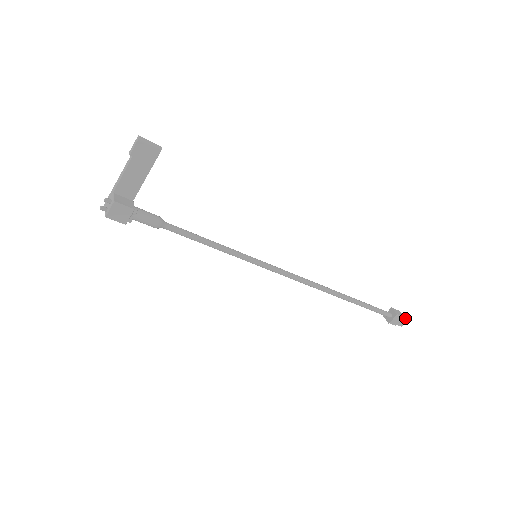
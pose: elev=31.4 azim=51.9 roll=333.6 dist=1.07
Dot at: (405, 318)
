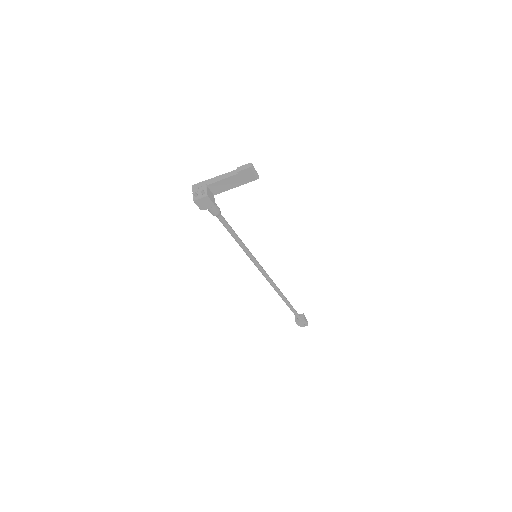
Dot at: (307, 324)
